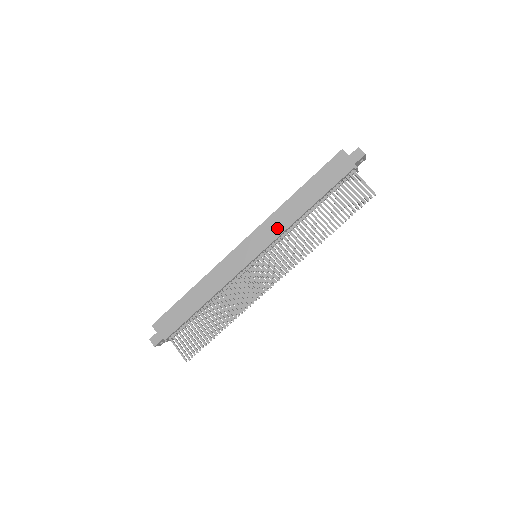
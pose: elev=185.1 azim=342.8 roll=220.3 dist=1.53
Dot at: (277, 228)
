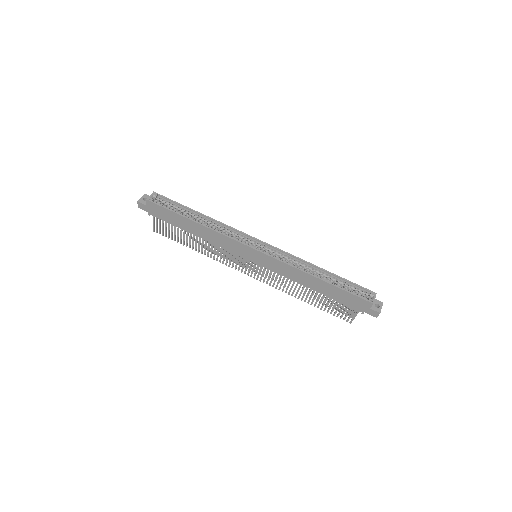
Dot at: (284, 272)
